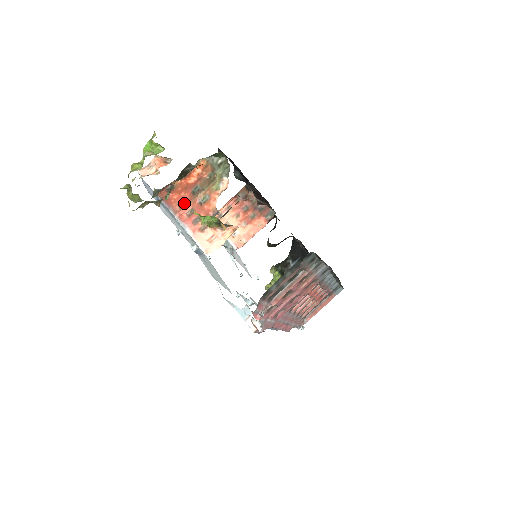
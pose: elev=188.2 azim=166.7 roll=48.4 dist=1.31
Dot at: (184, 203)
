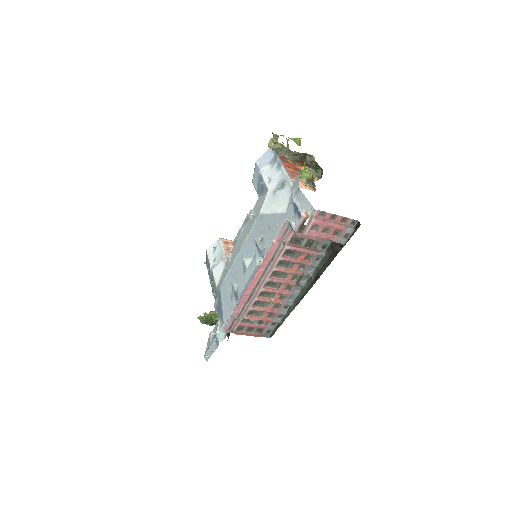
Dot at: (290, 168)
